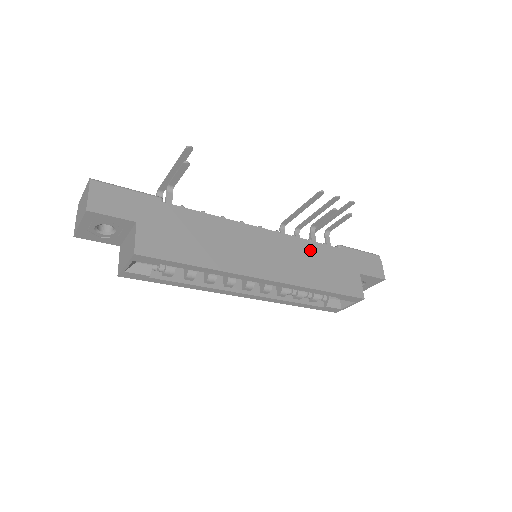
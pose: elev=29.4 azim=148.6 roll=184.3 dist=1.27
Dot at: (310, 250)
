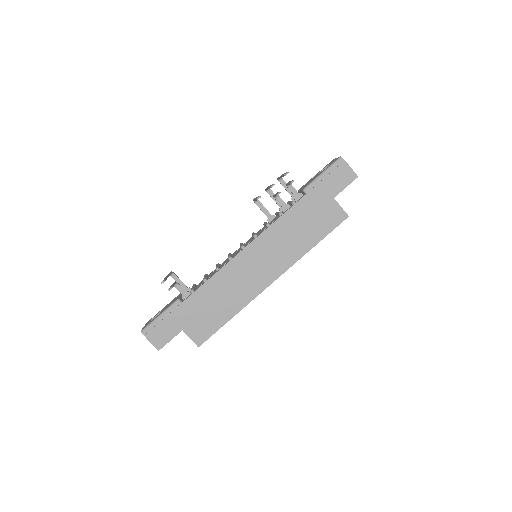
Dot at: (285, 225)
